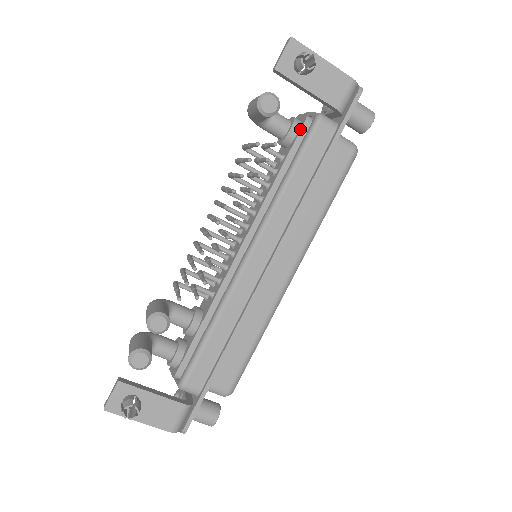
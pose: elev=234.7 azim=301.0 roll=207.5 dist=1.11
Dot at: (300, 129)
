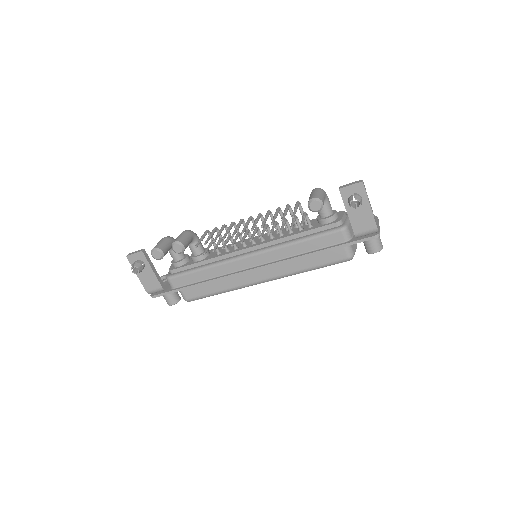
Dot at: (330, 223)
